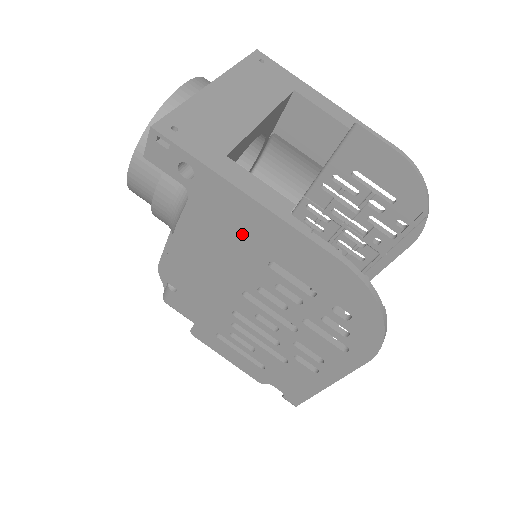
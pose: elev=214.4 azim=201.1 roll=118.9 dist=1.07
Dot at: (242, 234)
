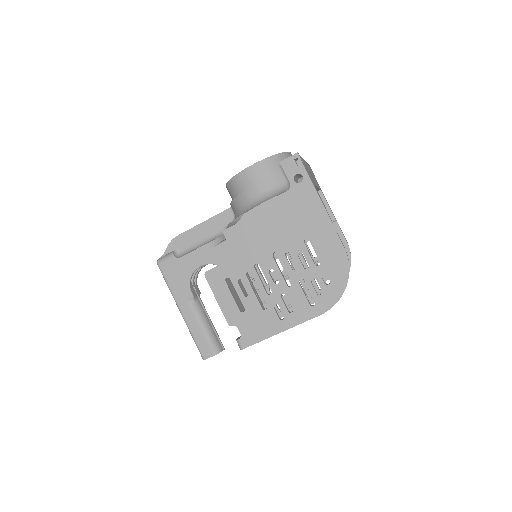
Dot at: (303, 219)
